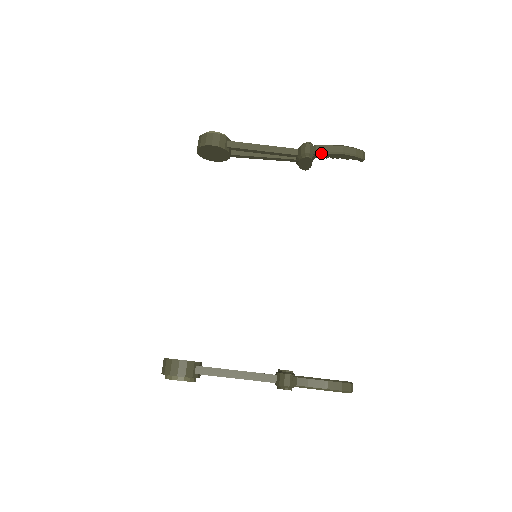
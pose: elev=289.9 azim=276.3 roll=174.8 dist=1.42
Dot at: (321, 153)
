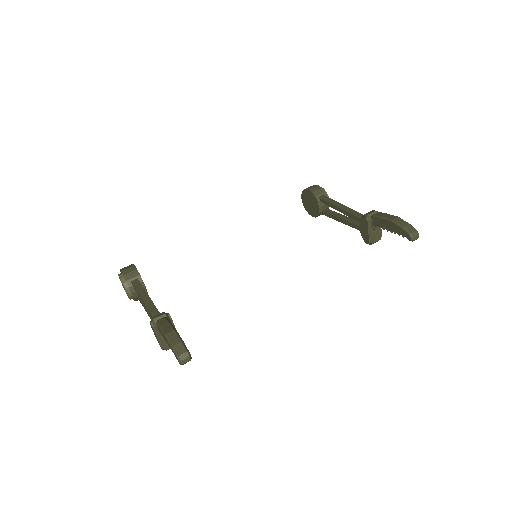
Dot at: (377, 217)
